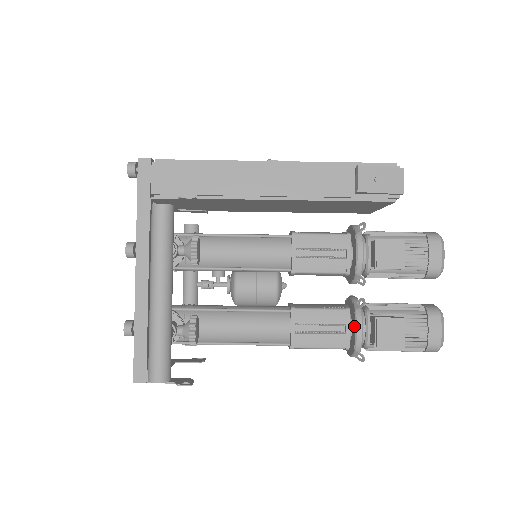
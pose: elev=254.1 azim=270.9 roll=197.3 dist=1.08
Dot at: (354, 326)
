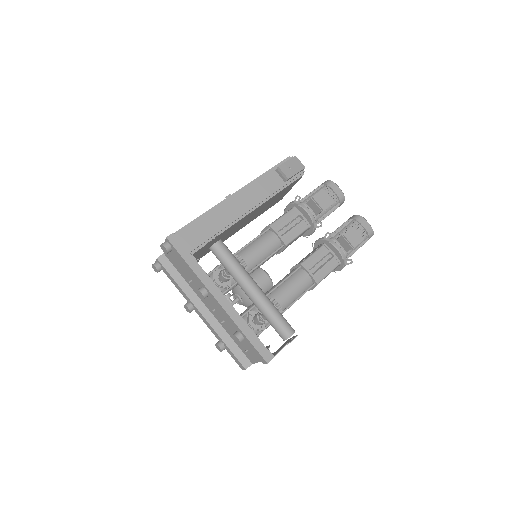
Dot at: (334, 249)
